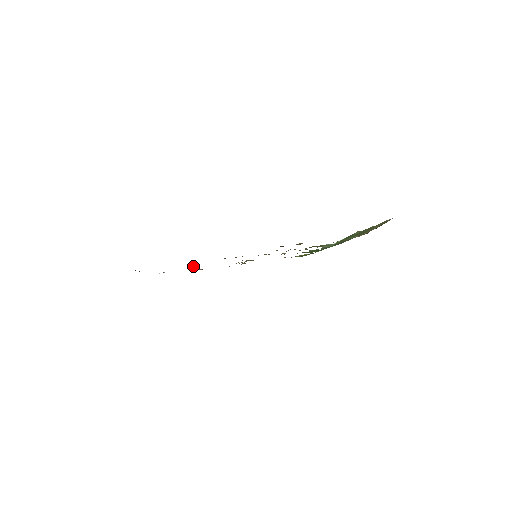
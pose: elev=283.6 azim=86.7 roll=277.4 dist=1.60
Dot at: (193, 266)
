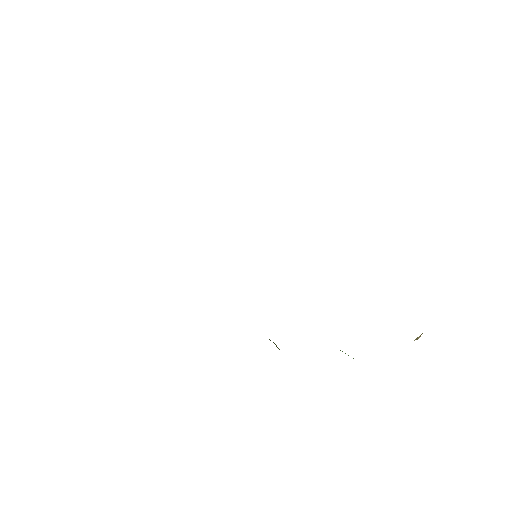
Dot at: occluded
